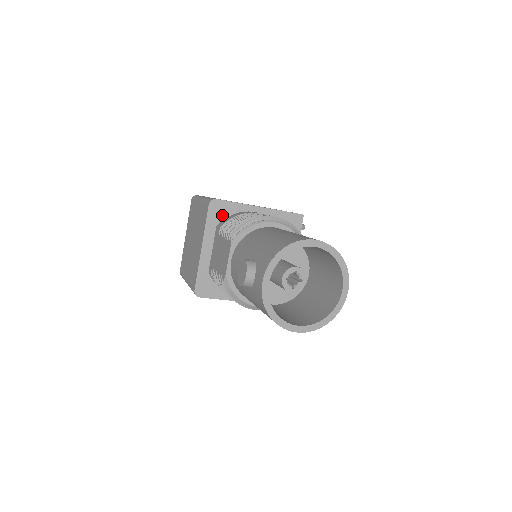
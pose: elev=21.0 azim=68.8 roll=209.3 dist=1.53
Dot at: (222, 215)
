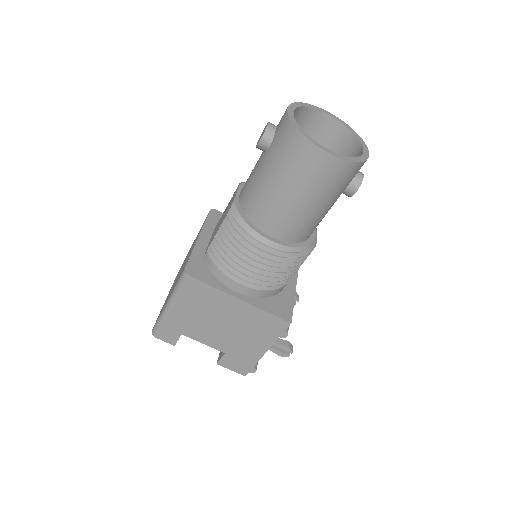
Dot at: occluded
